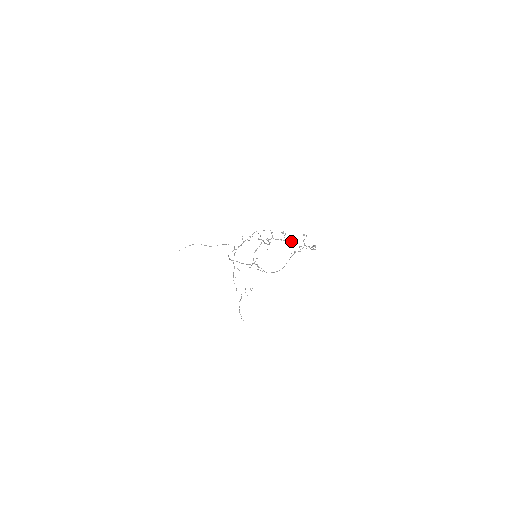
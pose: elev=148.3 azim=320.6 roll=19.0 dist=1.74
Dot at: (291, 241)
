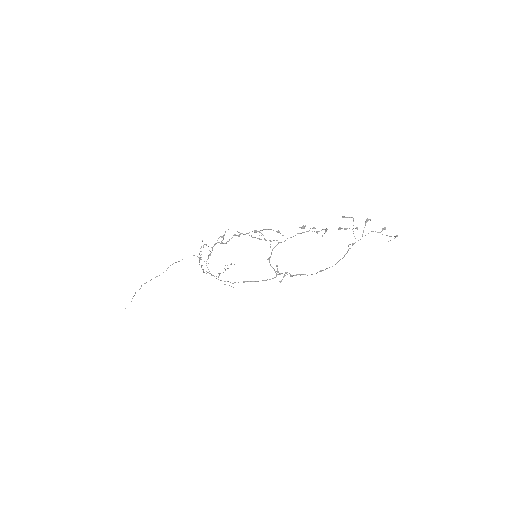
Dot at: (326, 231)
